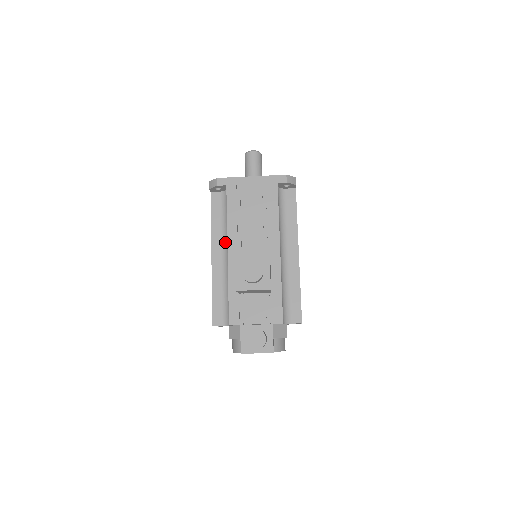
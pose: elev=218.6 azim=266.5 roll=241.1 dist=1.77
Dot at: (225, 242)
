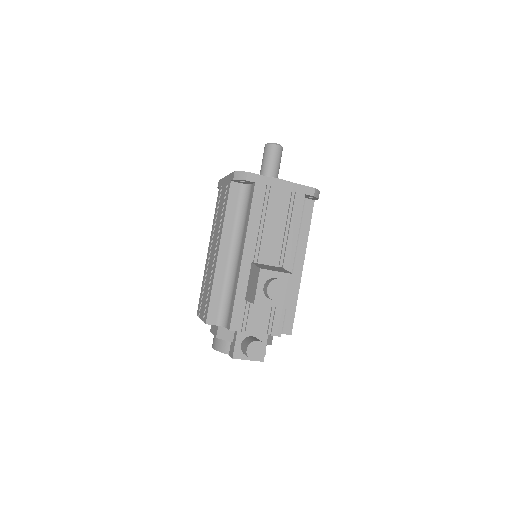
Dot at: (236, 240)
